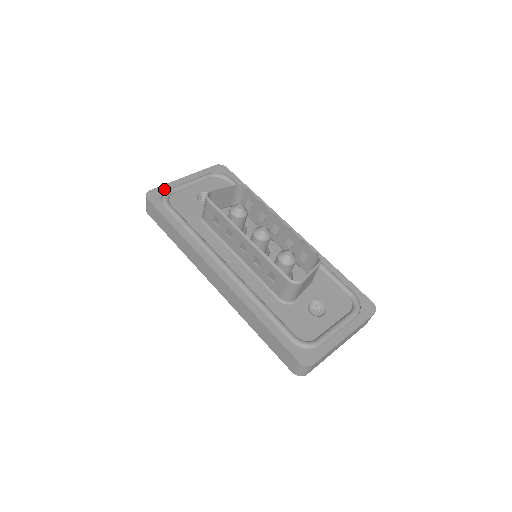
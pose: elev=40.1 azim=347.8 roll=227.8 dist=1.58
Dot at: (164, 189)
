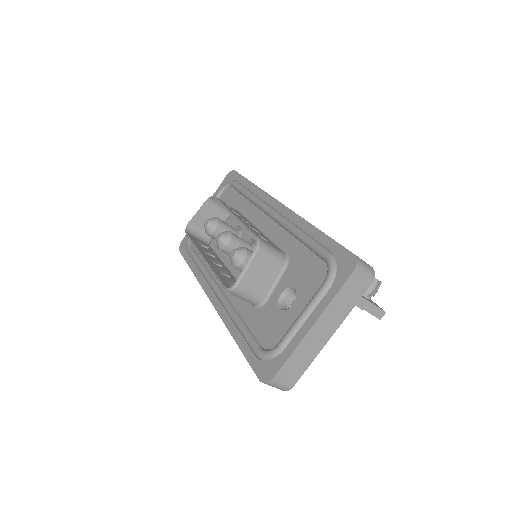
Dot at: occluded
